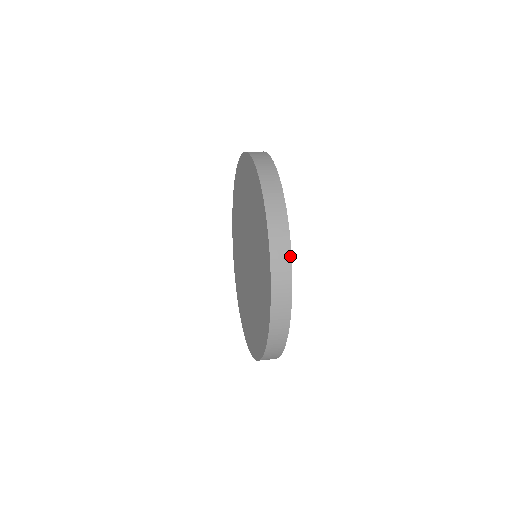
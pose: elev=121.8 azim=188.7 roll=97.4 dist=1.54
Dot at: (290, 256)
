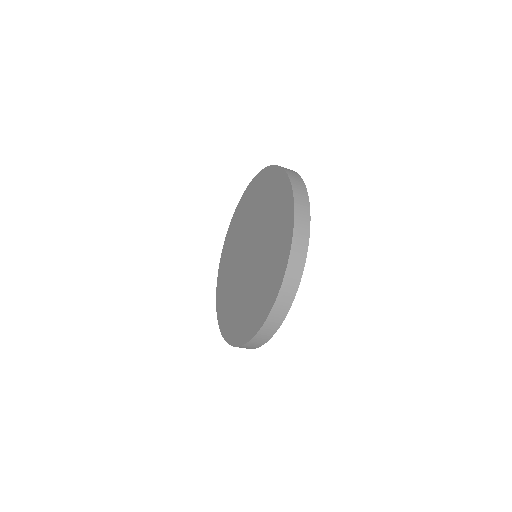
Dot at: (300, 278)
